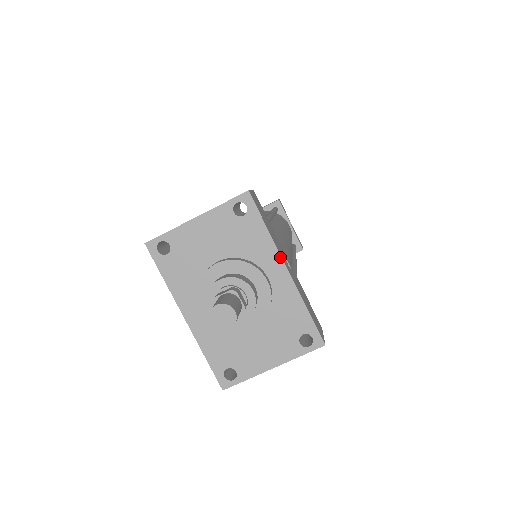
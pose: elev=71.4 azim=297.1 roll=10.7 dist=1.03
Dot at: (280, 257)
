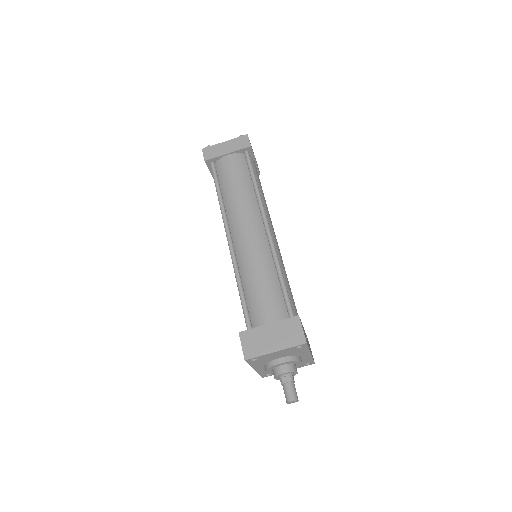
Dot at: (310, 353)
